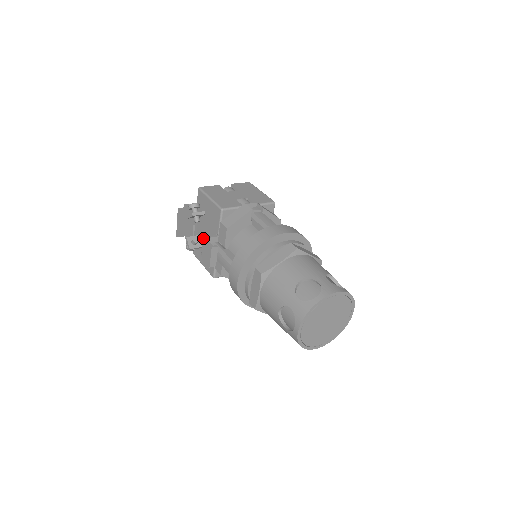
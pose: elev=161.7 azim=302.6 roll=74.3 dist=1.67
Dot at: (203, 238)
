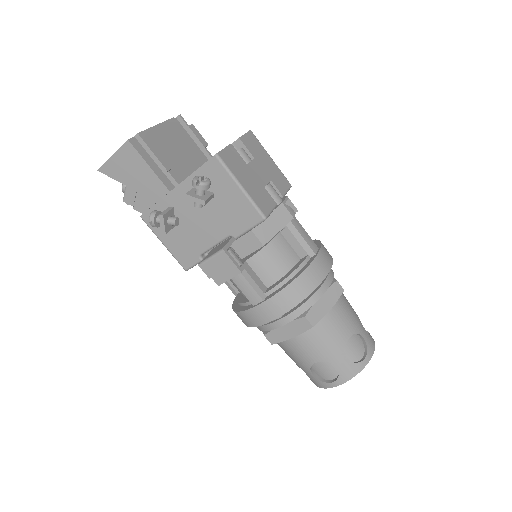
Dot at: (225, 251)
